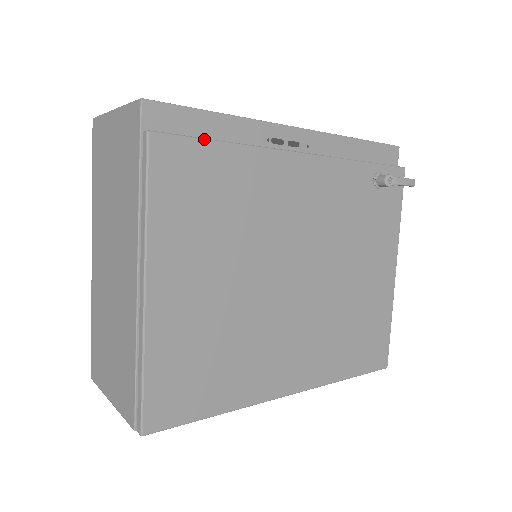
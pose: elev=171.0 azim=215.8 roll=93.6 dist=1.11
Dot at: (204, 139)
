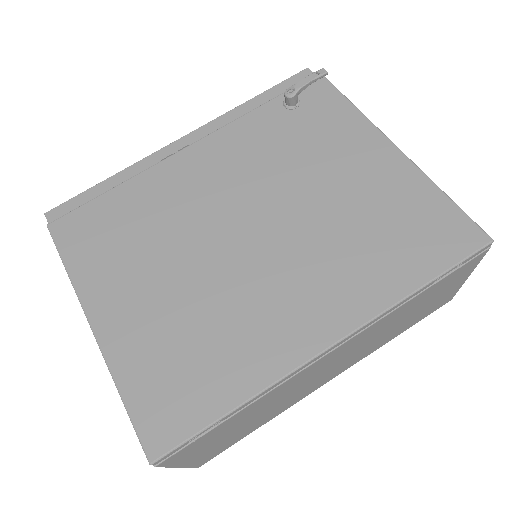
Dot at: (91, 200)
